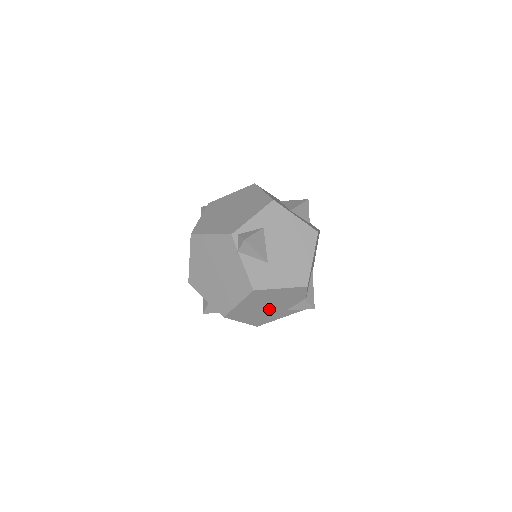
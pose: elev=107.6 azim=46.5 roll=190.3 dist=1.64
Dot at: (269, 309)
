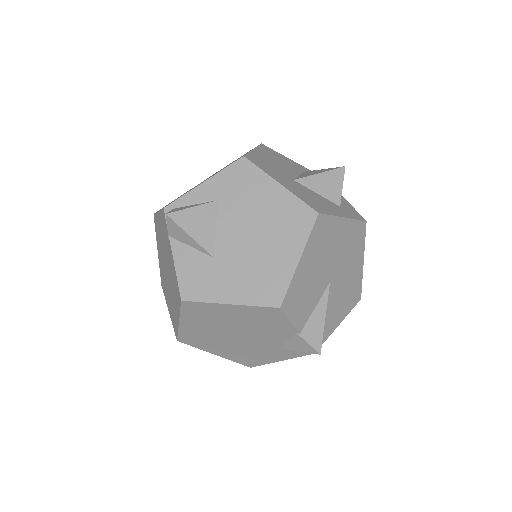
Dot at: (244, 340)
